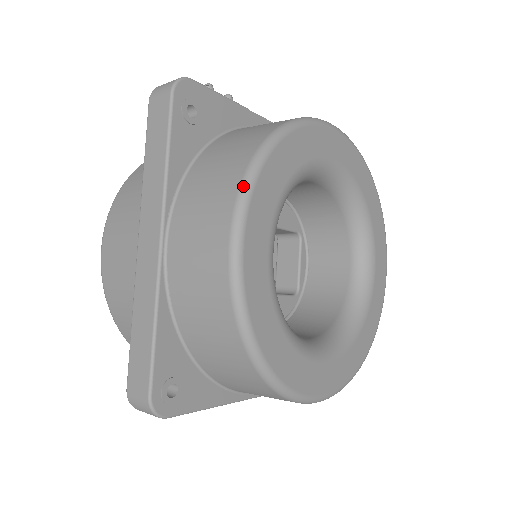
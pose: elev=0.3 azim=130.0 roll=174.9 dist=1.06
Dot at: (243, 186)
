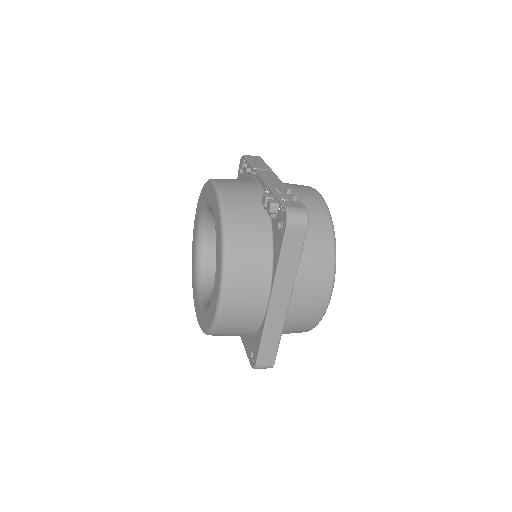
Dot at: (335, 273)
